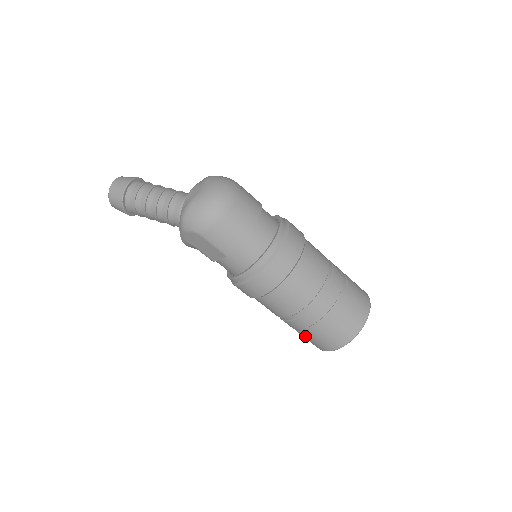
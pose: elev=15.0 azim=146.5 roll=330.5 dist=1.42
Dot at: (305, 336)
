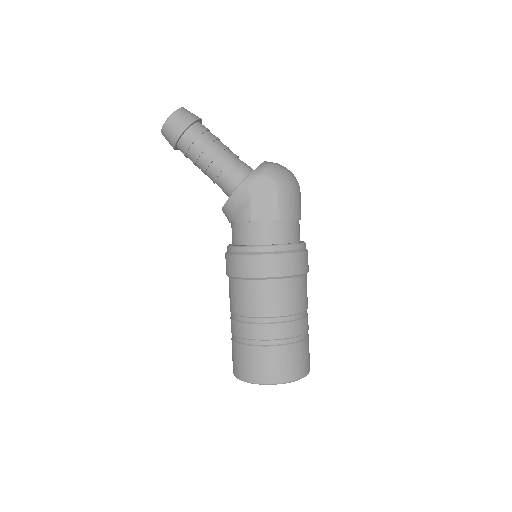
Dot at: (262, 353)
